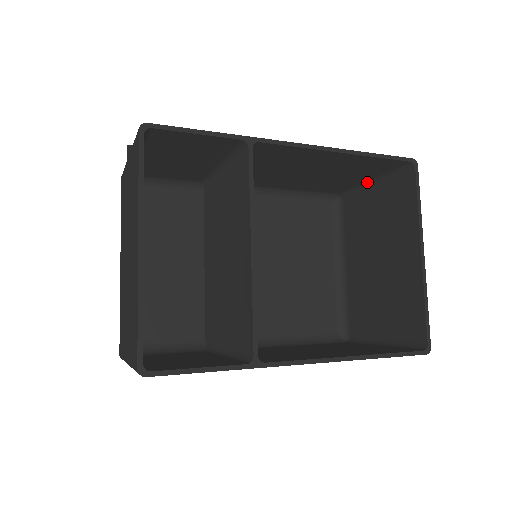
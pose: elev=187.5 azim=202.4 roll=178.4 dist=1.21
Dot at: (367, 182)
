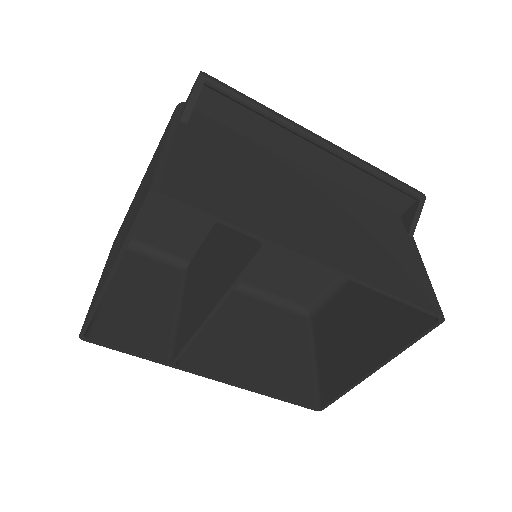
Dot at: occluded
